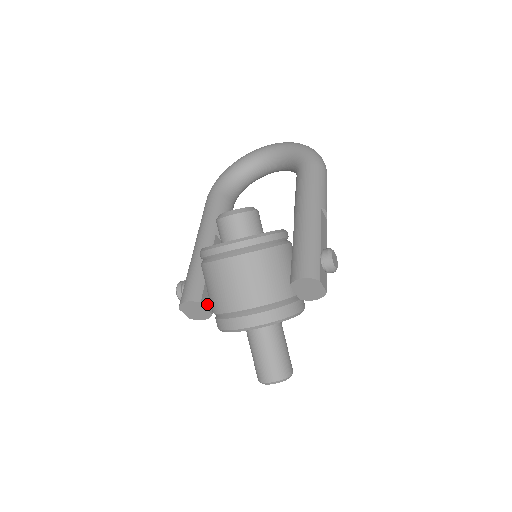
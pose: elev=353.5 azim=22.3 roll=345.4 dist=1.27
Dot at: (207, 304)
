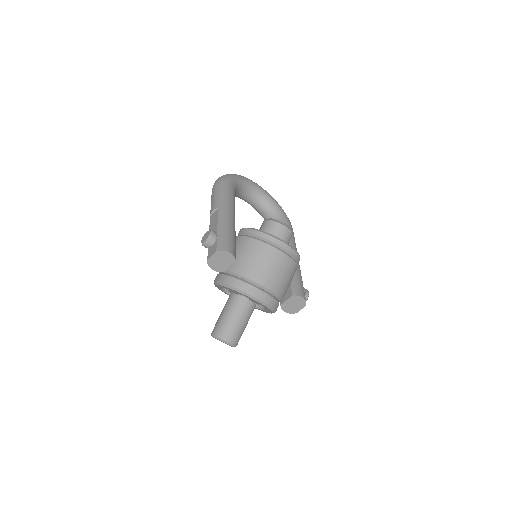
Dot at: occluded
